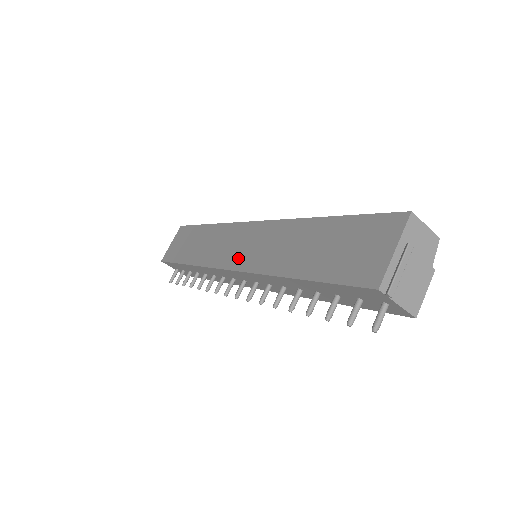
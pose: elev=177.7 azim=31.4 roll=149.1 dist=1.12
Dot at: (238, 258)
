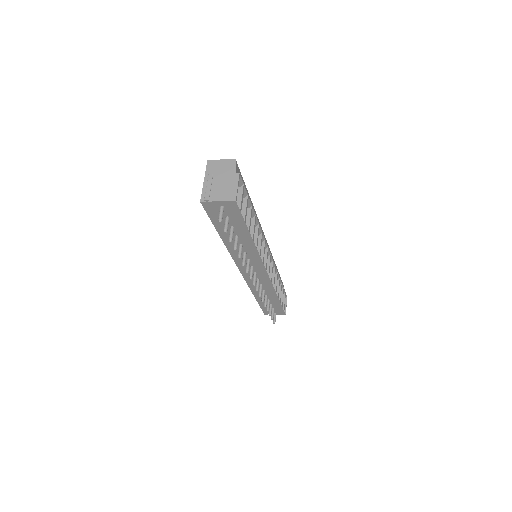
Dot at: occluded
